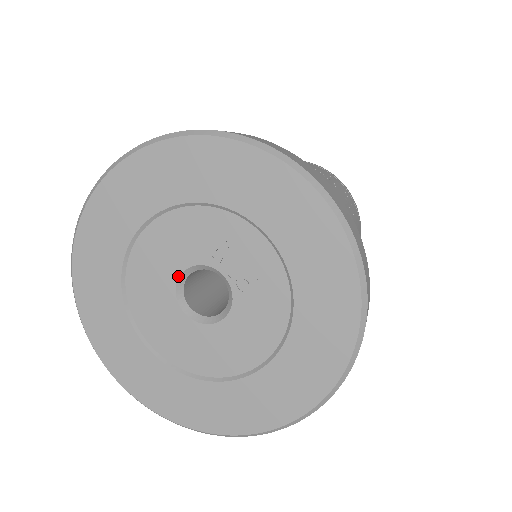
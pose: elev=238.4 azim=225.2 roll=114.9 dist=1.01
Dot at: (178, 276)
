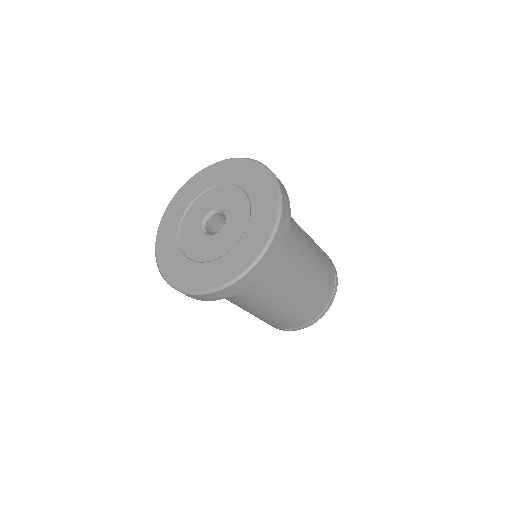
Dot at: (204, 217)
